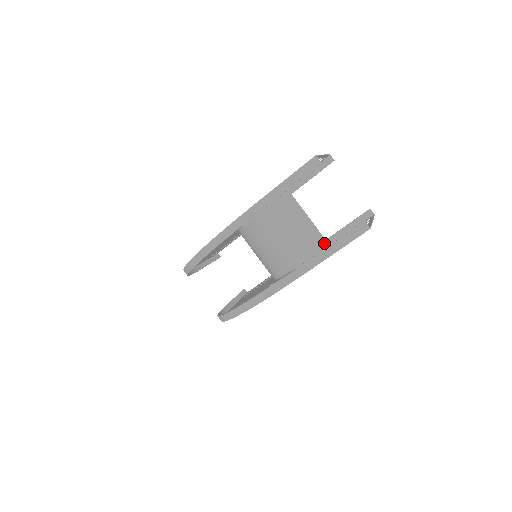
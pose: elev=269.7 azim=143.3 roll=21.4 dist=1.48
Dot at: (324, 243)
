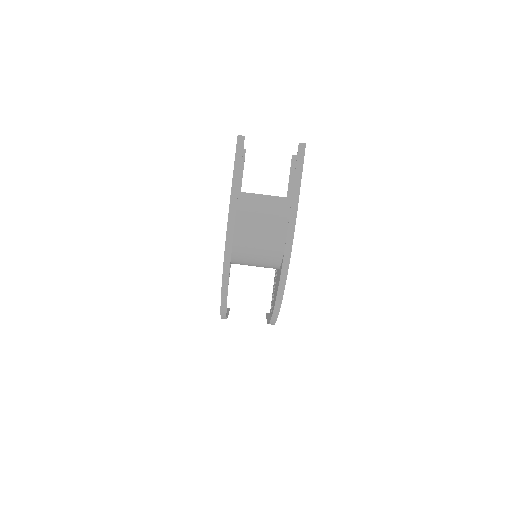
Dot at: (288, 200)
